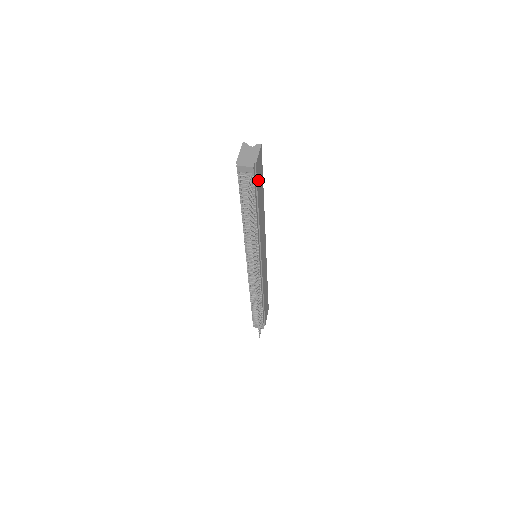
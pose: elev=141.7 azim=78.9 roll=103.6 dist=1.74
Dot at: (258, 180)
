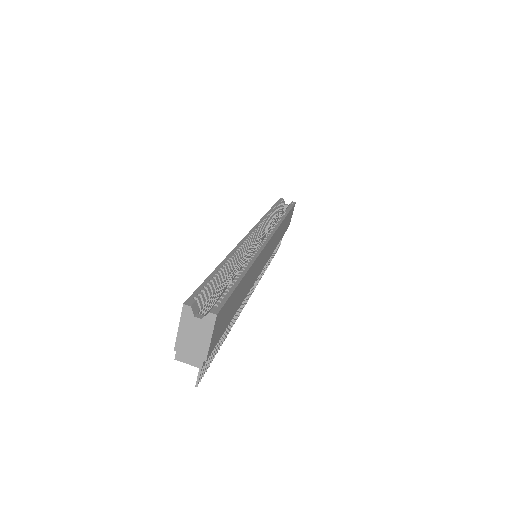
Dot at: (222, 327)
